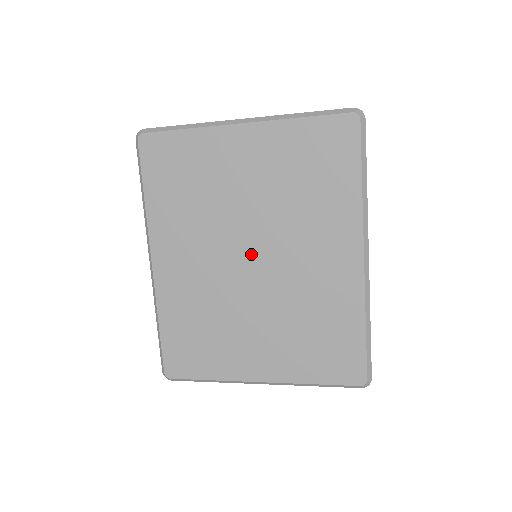
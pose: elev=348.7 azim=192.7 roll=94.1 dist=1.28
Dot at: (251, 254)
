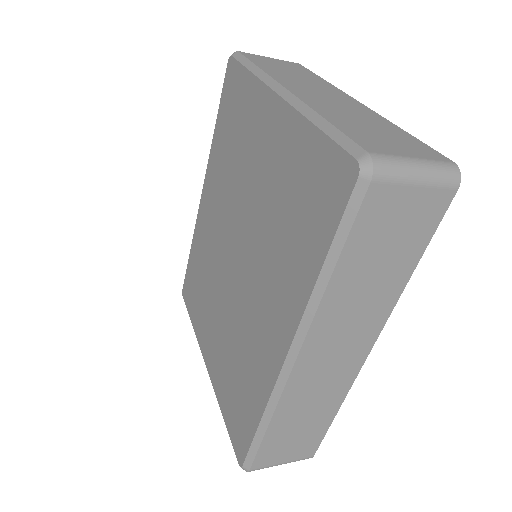
Dot at: (236, 250)
